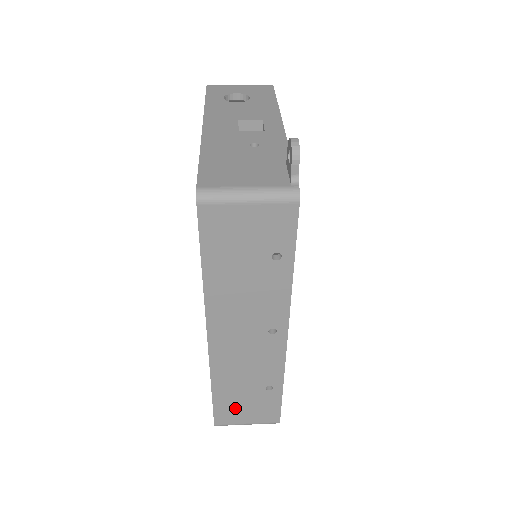
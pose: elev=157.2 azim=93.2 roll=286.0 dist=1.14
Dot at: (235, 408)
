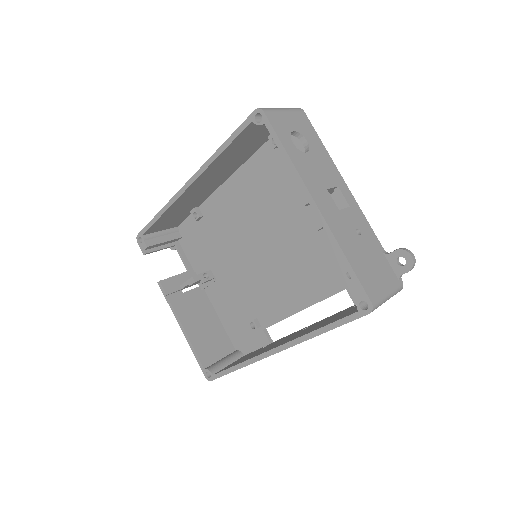
Dot at: occluded
